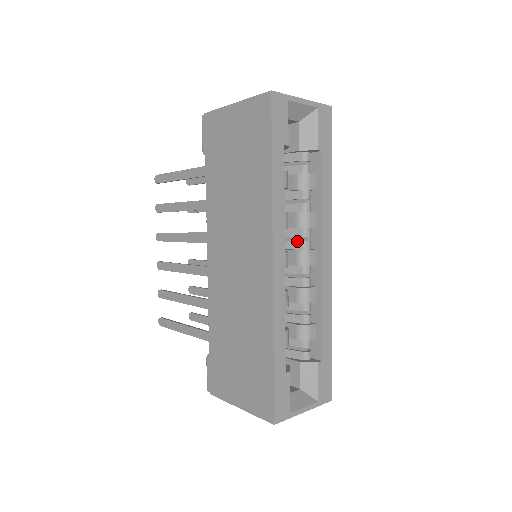
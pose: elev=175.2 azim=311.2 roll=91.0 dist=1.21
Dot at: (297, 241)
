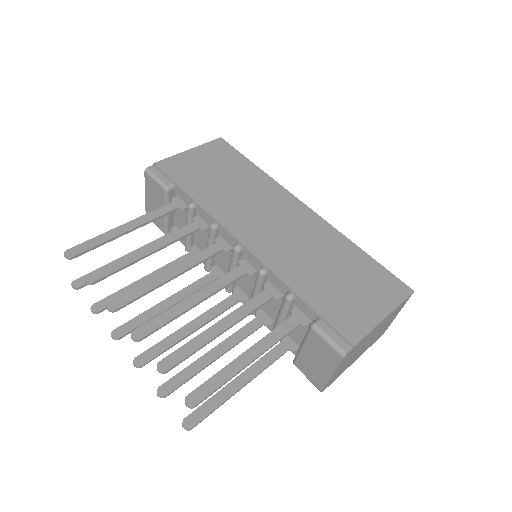
Dot at: occluded
